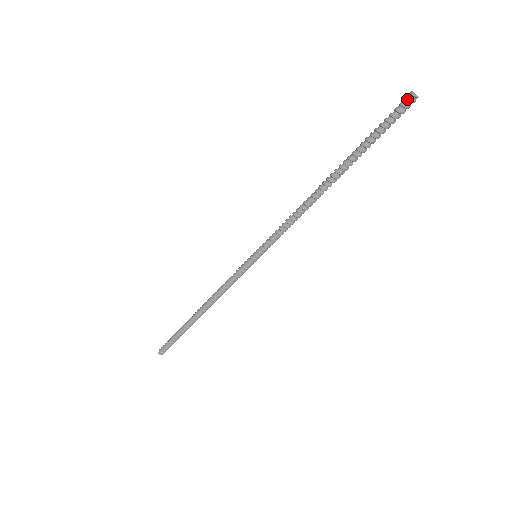
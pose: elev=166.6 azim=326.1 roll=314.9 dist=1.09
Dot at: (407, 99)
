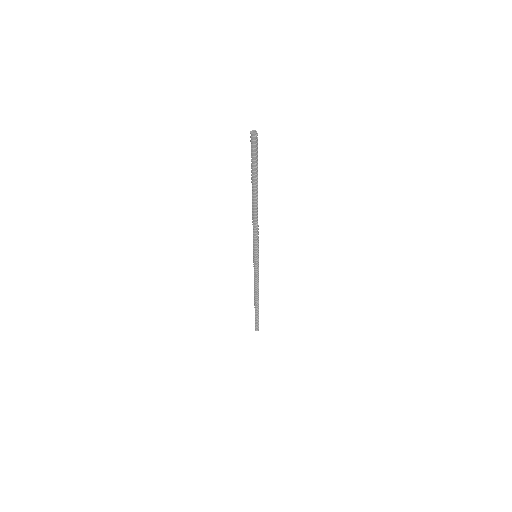
Dot at: (250, 137)
